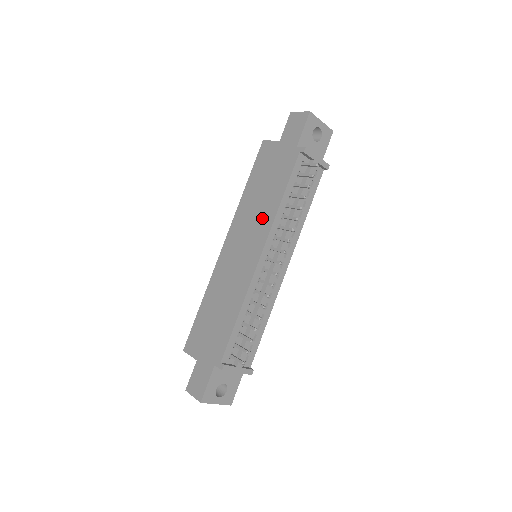
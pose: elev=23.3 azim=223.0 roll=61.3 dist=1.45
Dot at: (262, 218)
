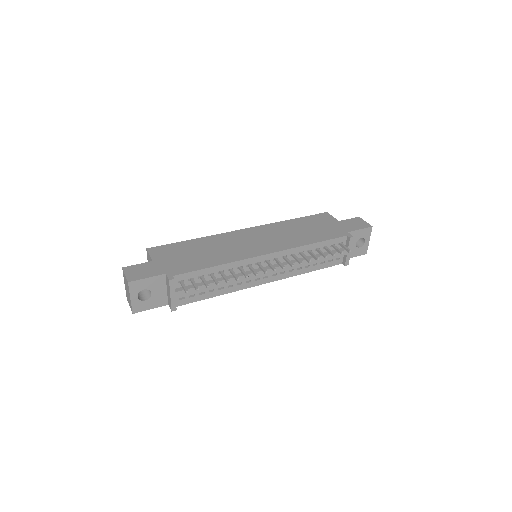
Dot at: (289, 240)
